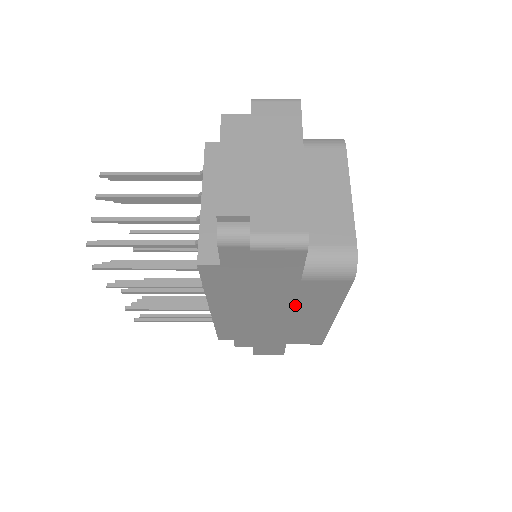
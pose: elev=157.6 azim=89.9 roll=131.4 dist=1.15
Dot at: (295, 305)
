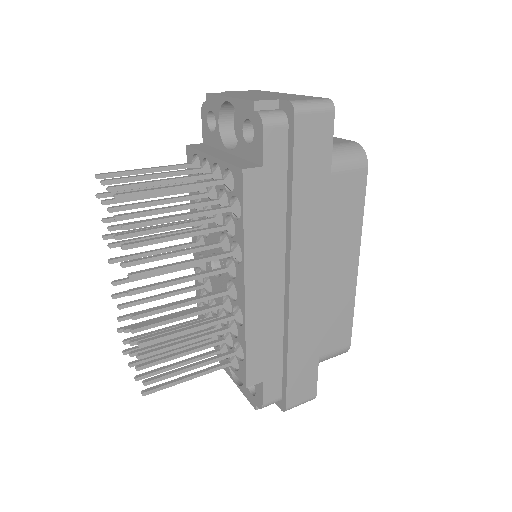
Dot at: (326, 237)
